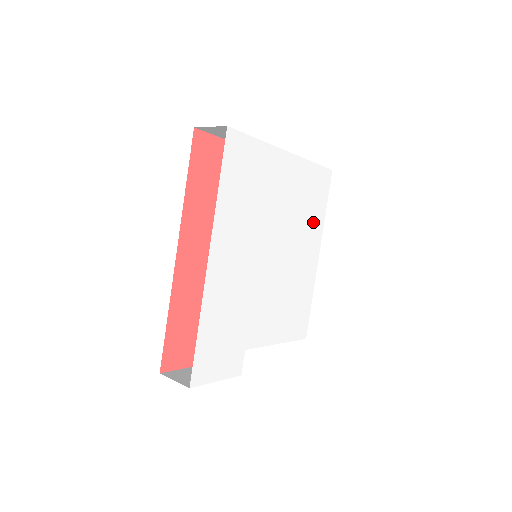
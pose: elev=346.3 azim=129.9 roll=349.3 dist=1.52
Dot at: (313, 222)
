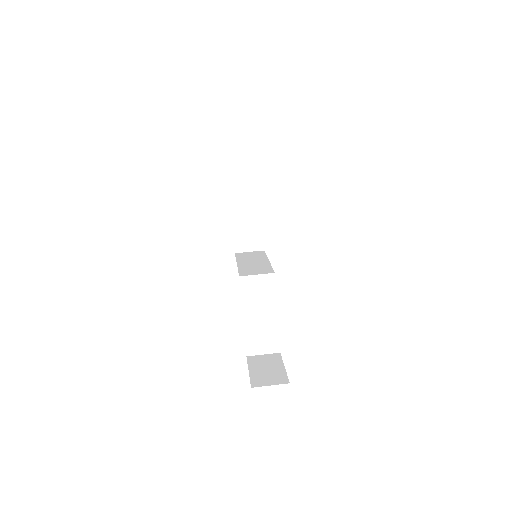
Dot at: occluded
